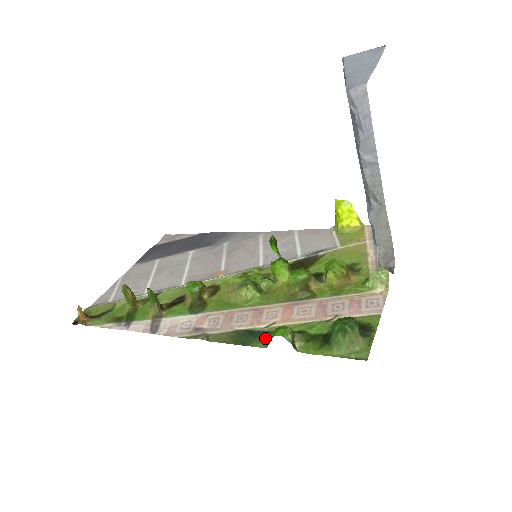
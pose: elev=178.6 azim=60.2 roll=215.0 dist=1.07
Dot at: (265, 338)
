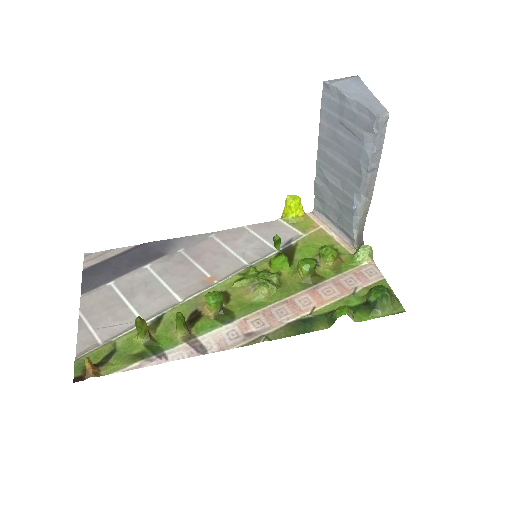
Dot at: (320, 321)
